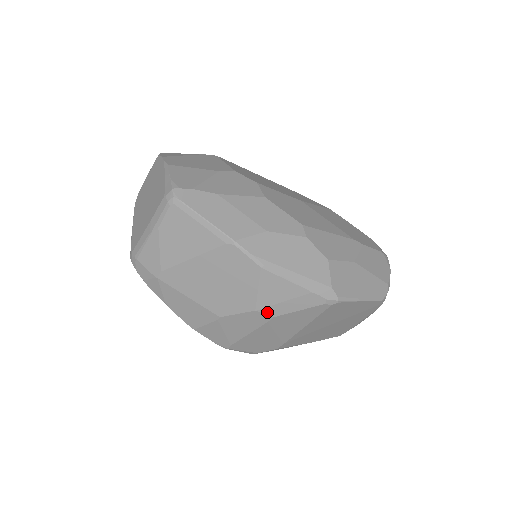
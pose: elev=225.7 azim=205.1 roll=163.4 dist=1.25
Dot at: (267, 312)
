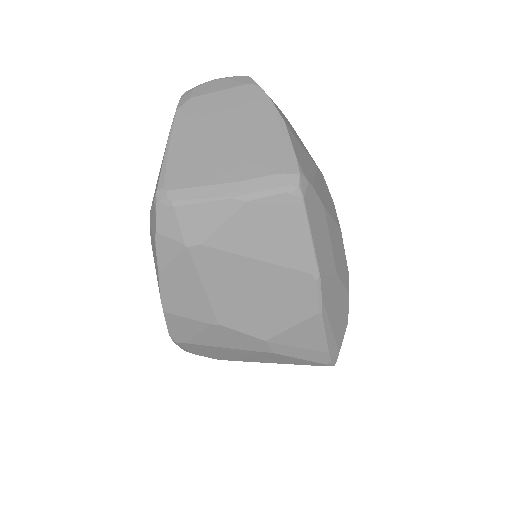
Dot at: (273, 347)
